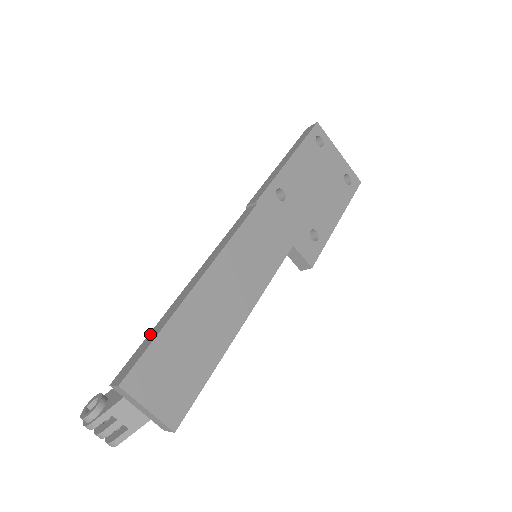
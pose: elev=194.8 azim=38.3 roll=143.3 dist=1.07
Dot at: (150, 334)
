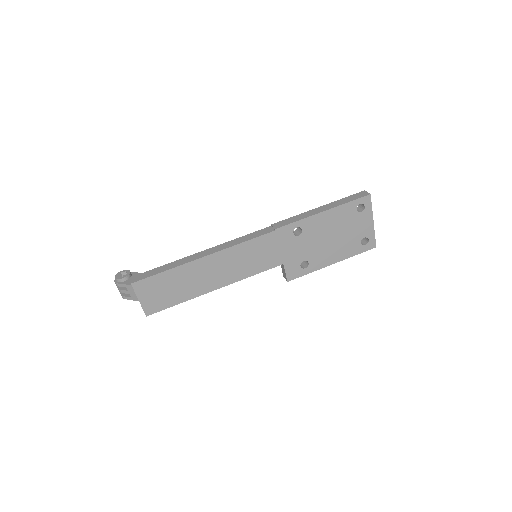
Dot at: (164, 266)
